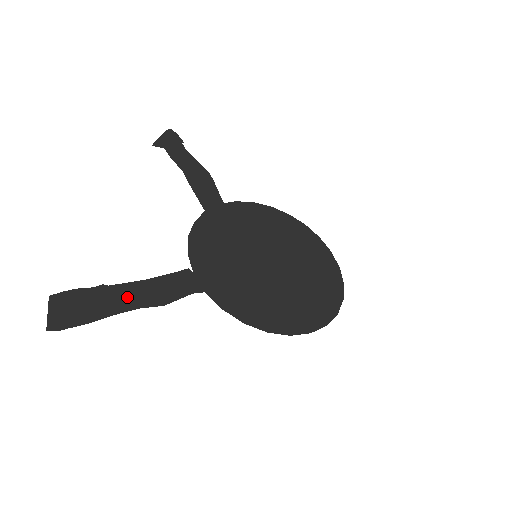
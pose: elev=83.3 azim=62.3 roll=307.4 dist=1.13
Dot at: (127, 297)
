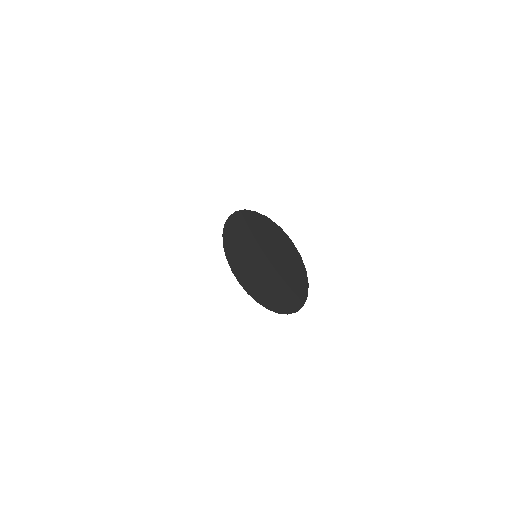
Dot at: occluded
